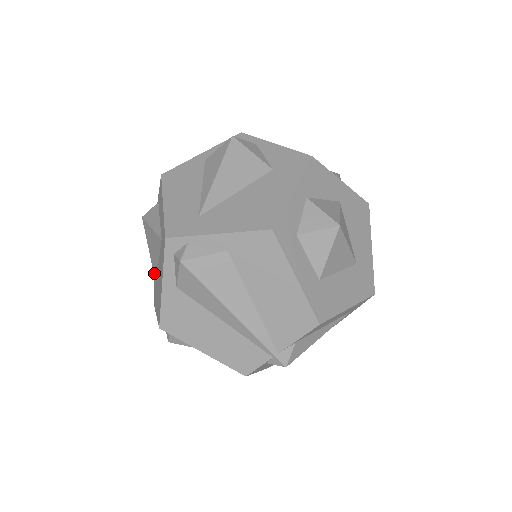
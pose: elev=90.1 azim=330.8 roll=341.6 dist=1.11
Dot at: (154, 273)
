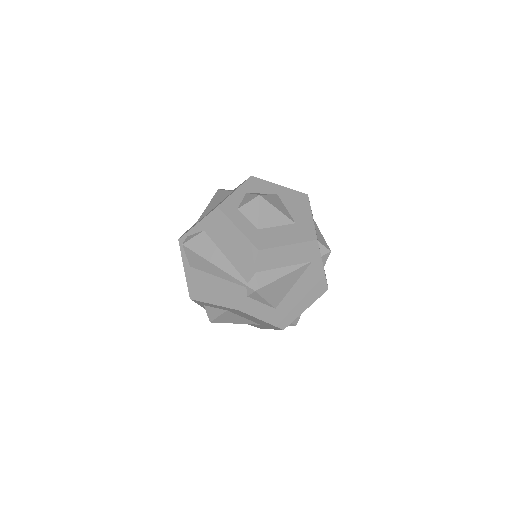
Dot at: occluded
